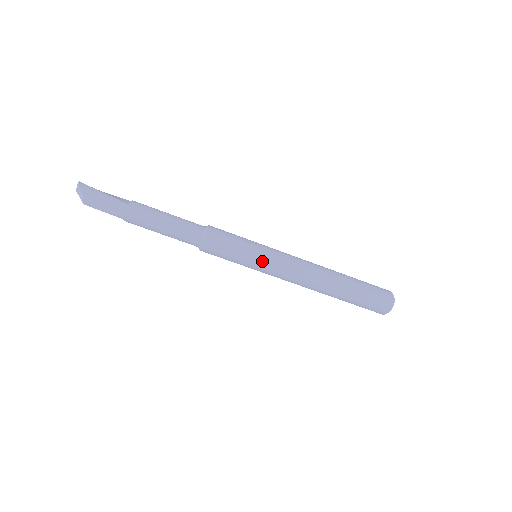
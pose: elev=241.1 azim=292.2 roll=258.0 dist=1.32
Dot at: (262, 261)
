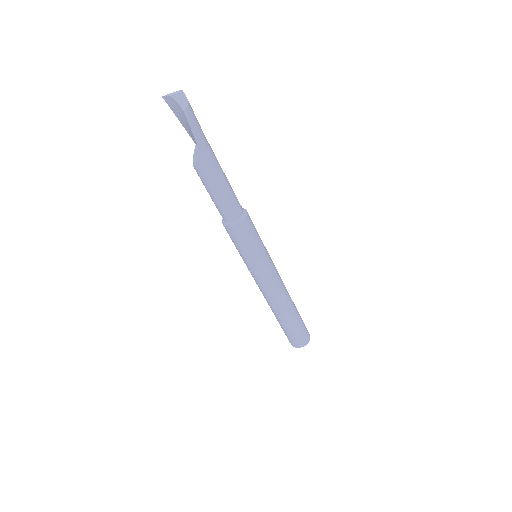
Dot at: (269, 259)
